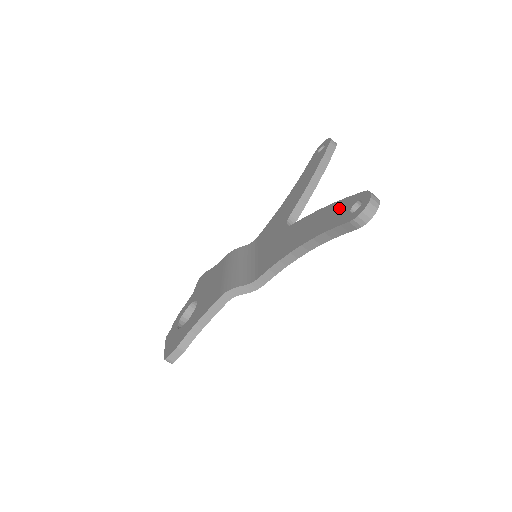
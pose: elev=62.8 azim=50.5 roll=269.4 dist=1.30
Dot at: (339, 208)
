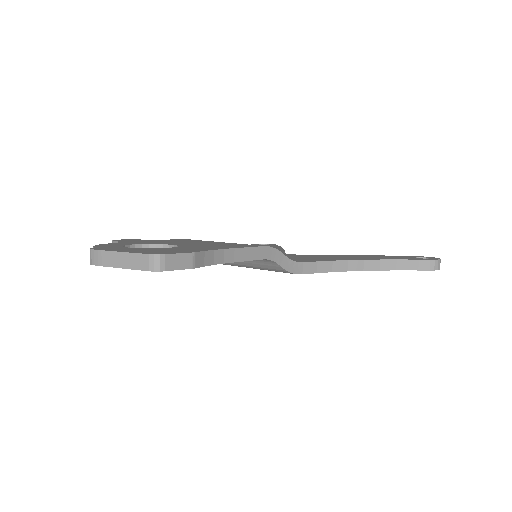
Dot at: (394, 256)
